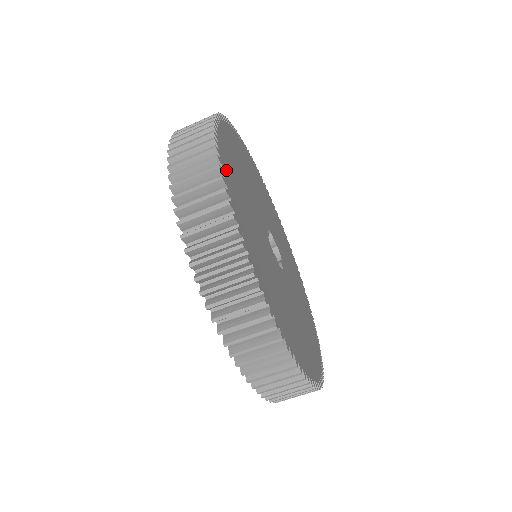
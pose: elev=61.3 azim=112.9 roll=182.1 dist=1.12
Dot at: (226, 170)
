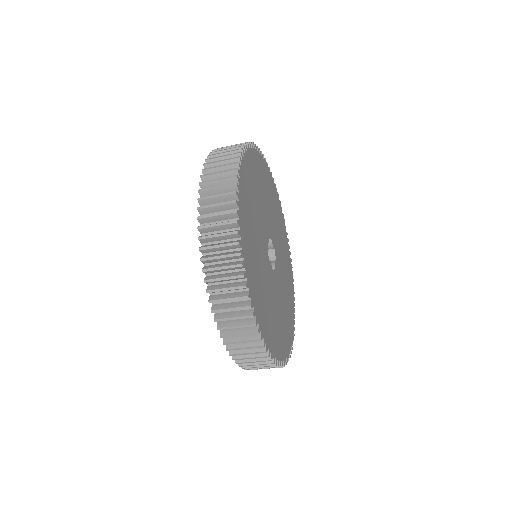
Dot at: (241, 209)
